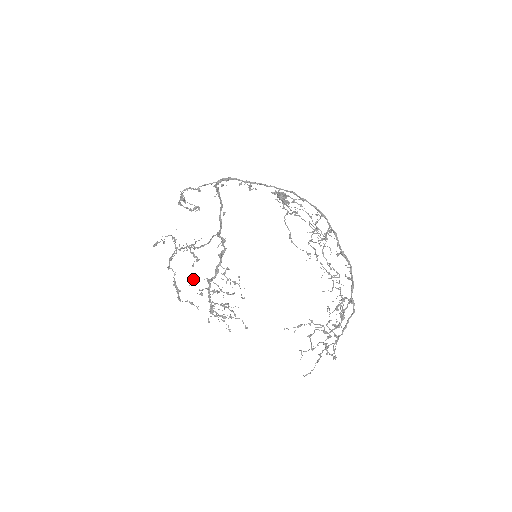
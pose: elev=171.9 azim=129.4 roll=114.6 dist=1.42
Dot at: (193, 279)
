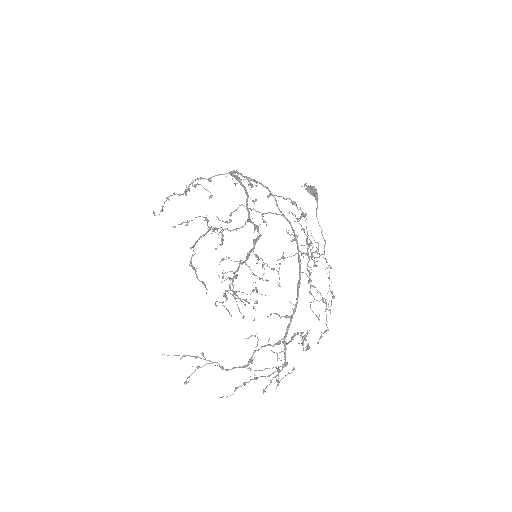
Dot at: (226, 259)
